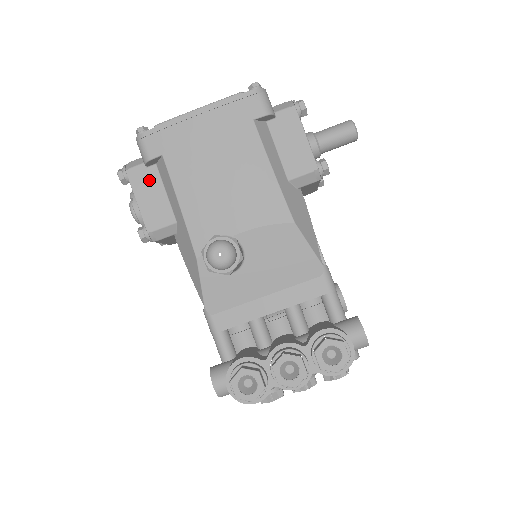
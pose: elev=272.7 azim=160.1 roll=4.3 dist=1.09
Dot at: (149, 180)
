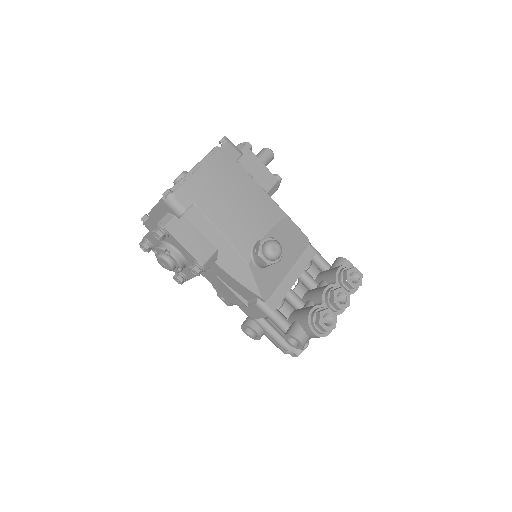
Dot at: (185, 227)
